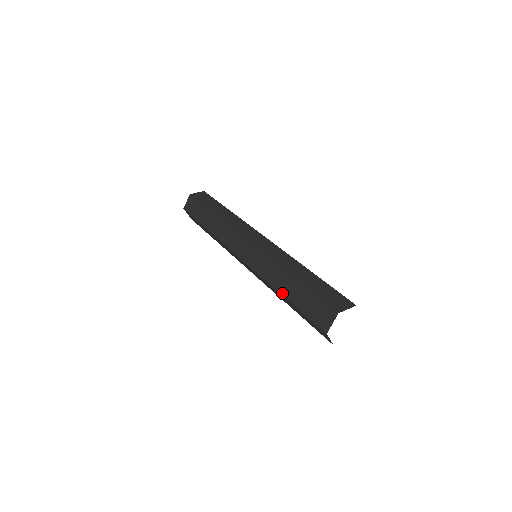
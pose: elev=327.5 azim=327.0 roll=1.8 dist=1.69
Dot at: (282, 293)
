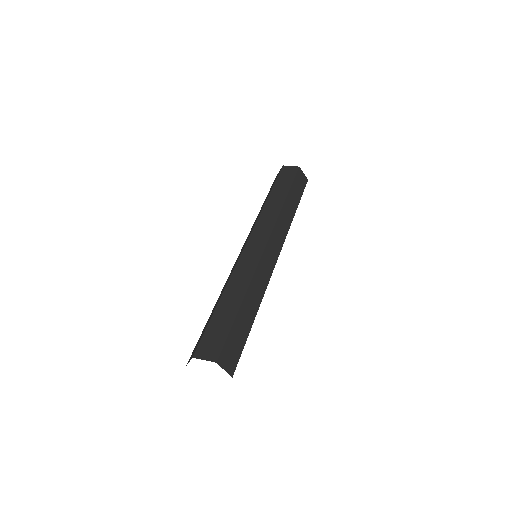
Dot at: (222, 296)
